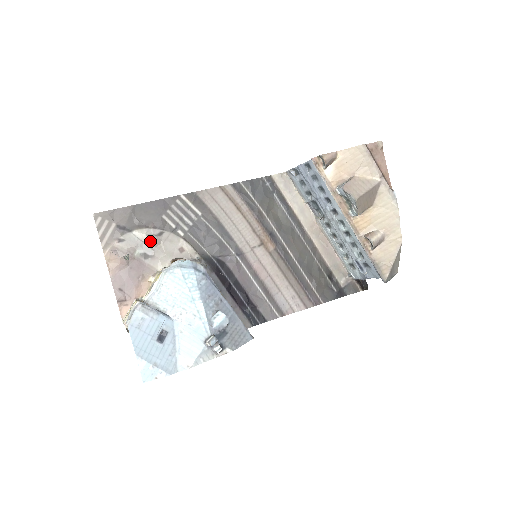
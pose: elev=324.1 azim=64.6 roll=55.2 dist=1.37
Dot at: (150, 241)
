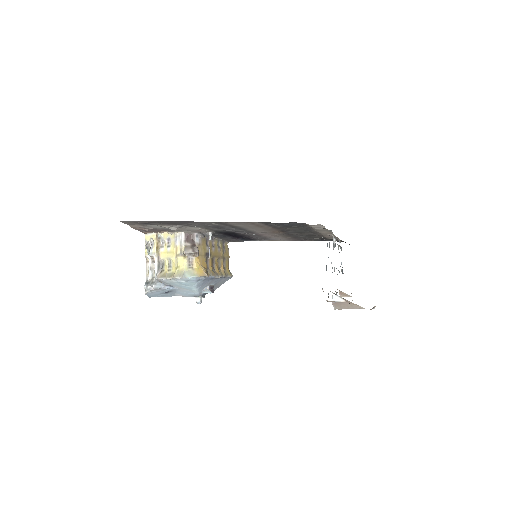
Dot at: (171, 229)
